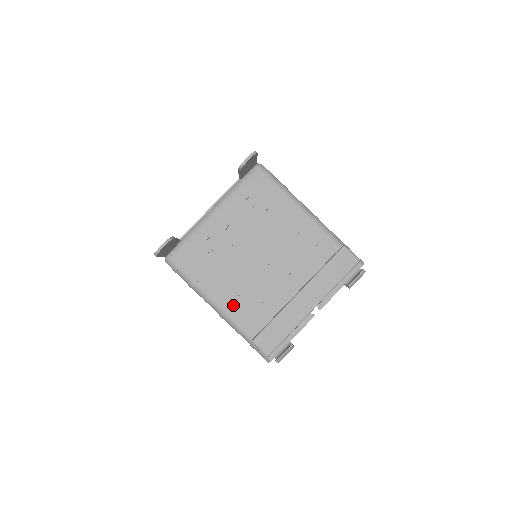
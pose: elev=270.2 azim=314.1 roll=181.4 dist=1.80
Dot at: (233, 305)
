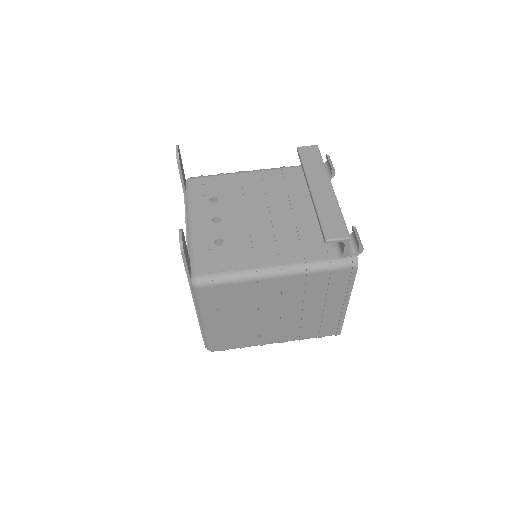
Dot at: (282, 256)
